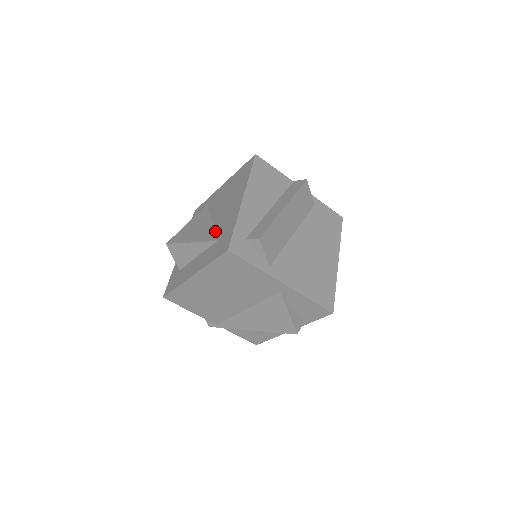
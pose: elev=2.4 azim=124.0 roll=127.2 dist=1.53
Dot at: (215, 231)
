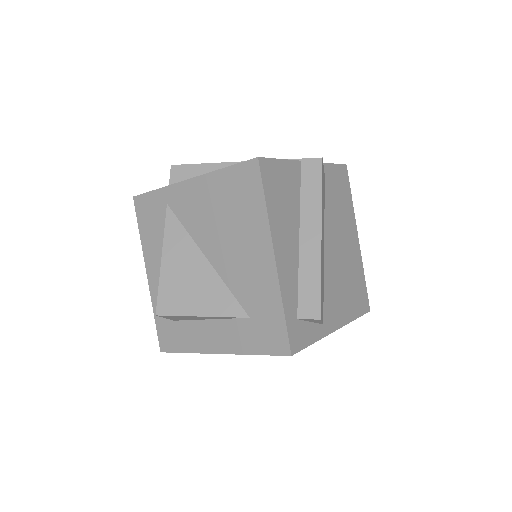
Dot at: (231, 291)
